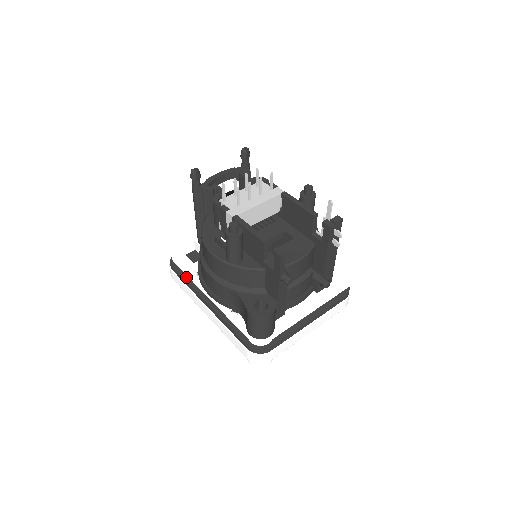
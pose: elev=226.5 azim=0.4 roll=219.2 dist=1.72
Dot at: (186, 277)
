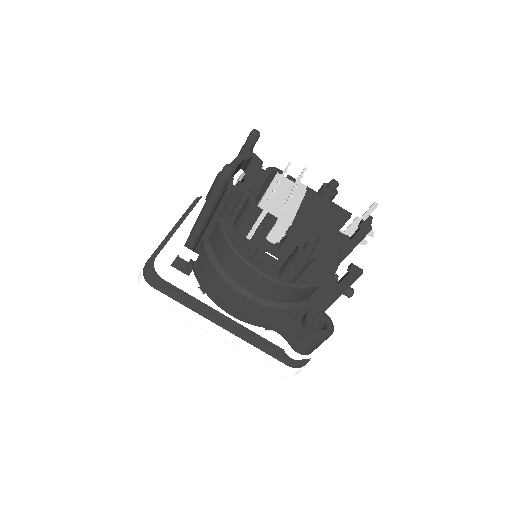
Dot at: (181, 295)
